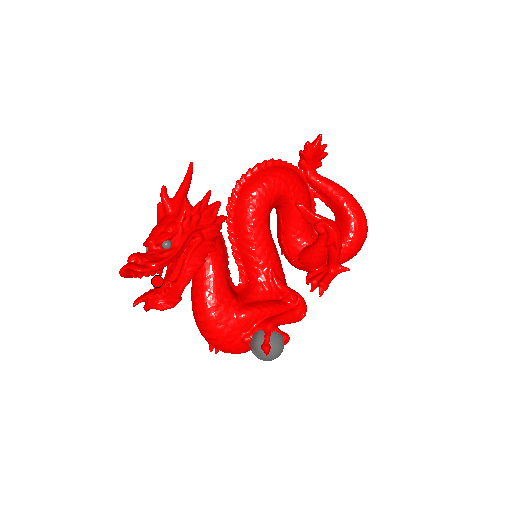
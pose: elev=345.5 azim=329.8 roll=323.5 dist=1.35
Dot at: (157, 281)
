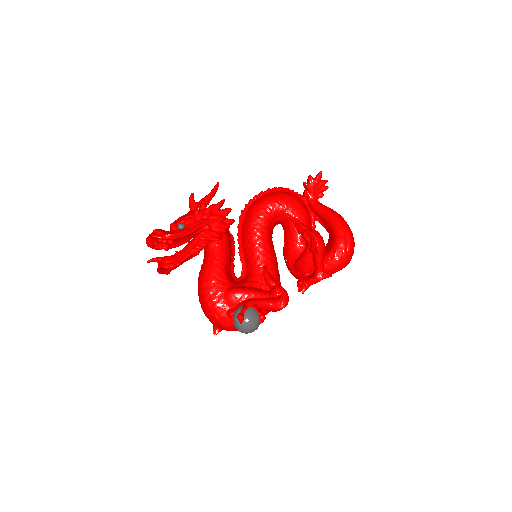
Dot at: occluded
